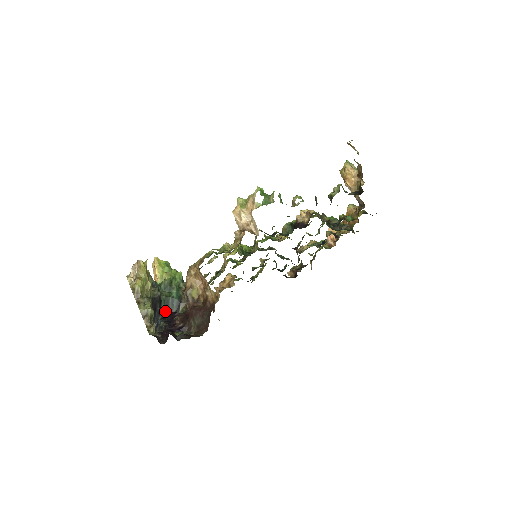
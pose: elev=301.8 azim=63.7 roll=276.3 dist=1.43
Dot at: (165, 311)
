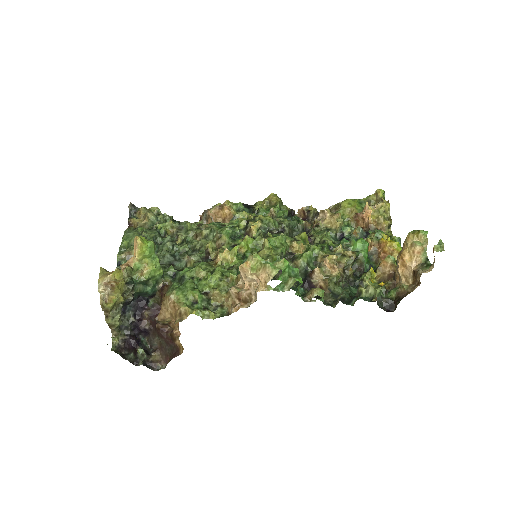
Dot at: (136, 298)
